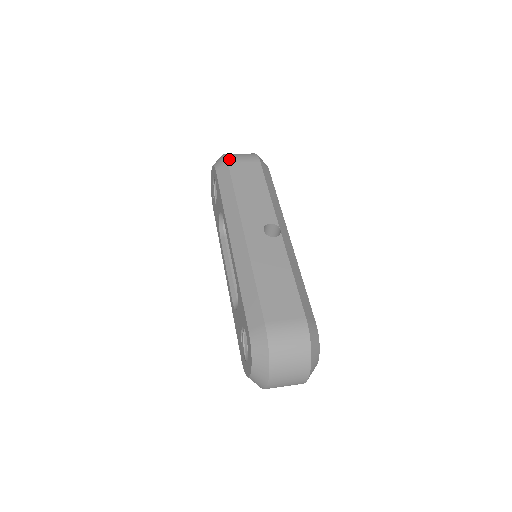
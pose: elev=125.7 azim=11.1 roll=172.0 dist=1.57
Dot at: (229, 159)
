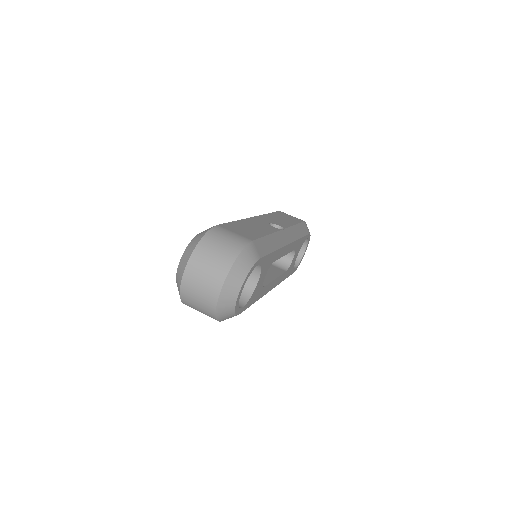
Dot at: occluded
